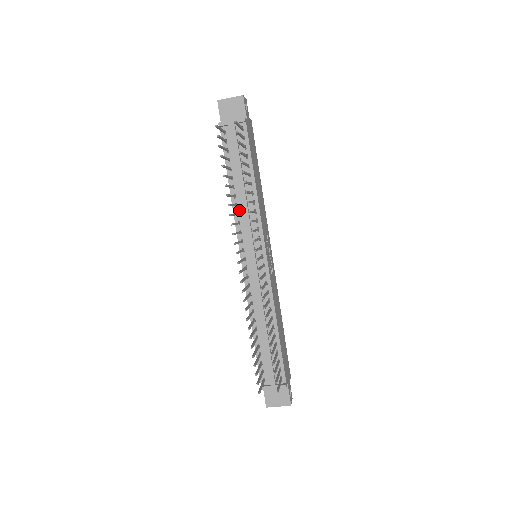
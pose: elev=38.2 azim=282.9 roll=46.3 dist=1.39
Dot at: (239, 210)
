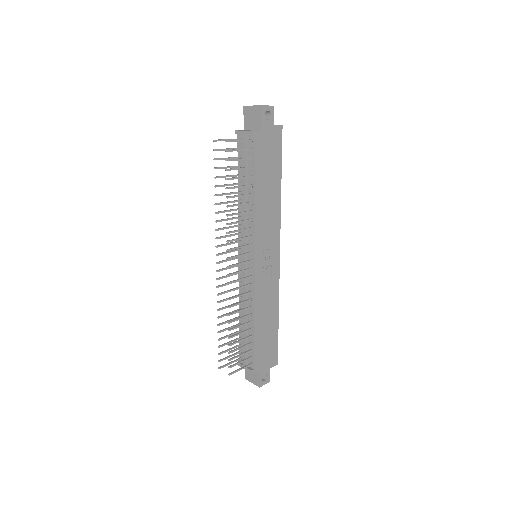
Dot at: (242, 214)
